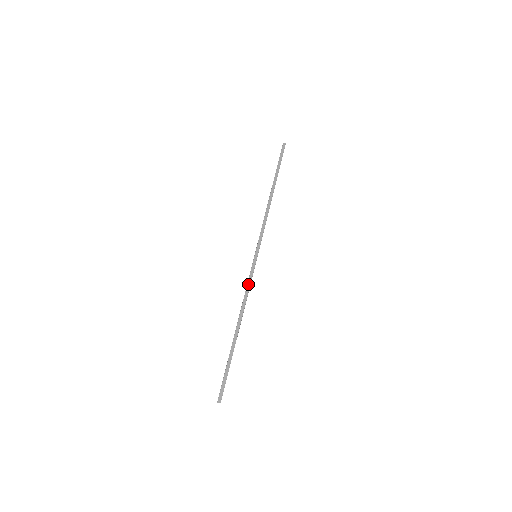
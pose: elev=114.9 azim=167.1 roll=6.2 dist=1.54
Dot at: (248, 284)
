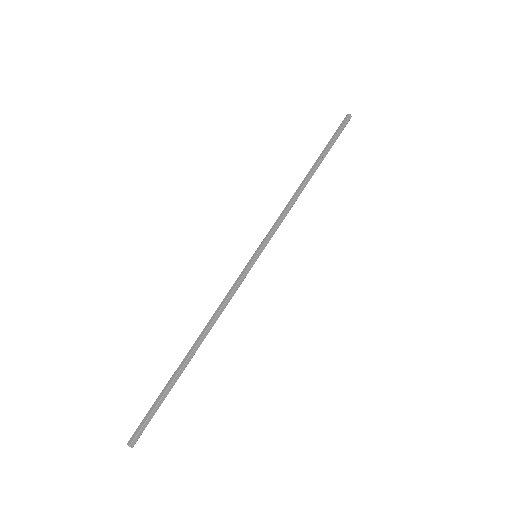
Dot at: (229, 291)
